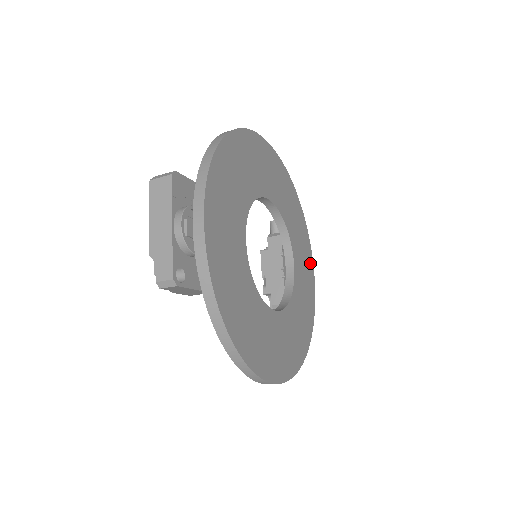
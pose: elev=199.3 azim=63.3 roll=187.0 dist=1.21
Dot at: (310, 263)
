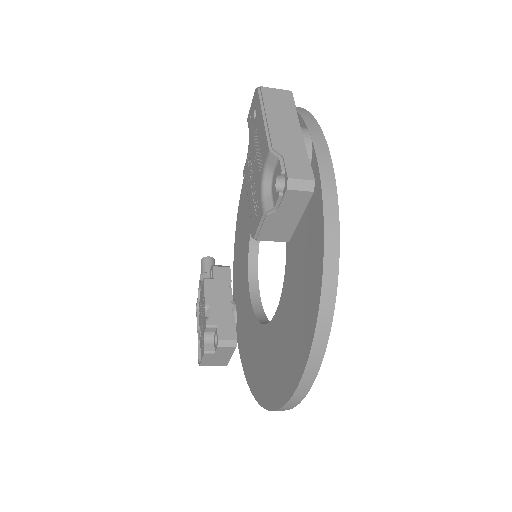
Dot at: occluded
